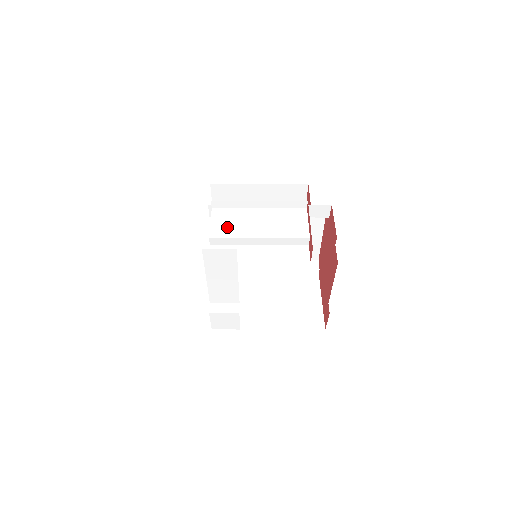
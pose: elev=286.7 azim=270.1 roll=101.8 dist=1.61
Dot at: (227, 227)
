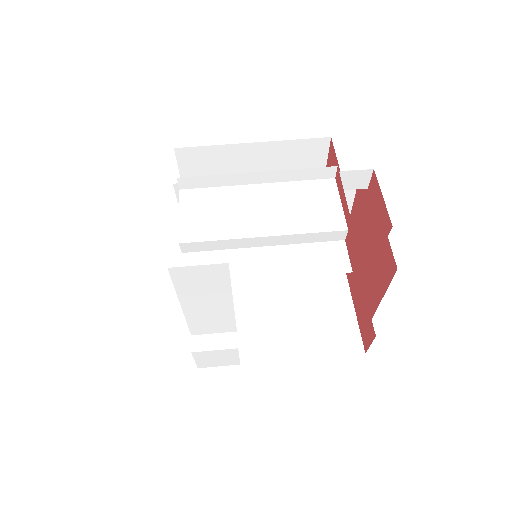
Dot at: (208, 221)
